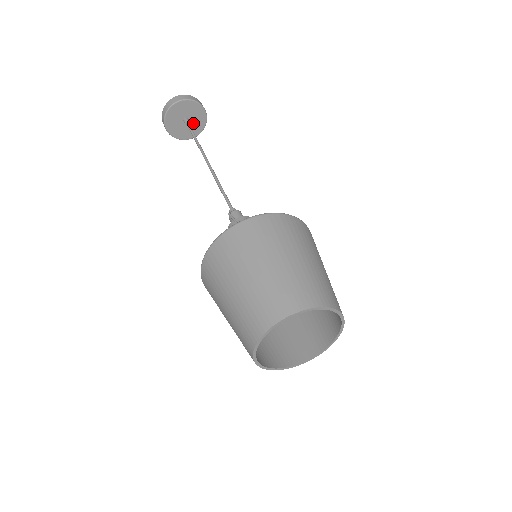
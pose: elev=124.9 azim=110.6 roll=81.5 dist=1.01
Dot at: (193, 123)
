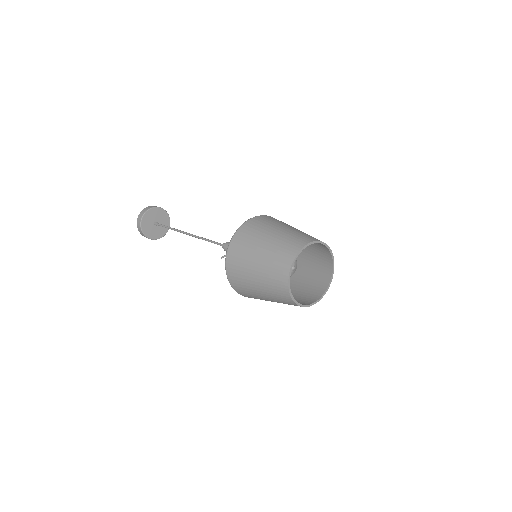
Dot at: (160, 219)
